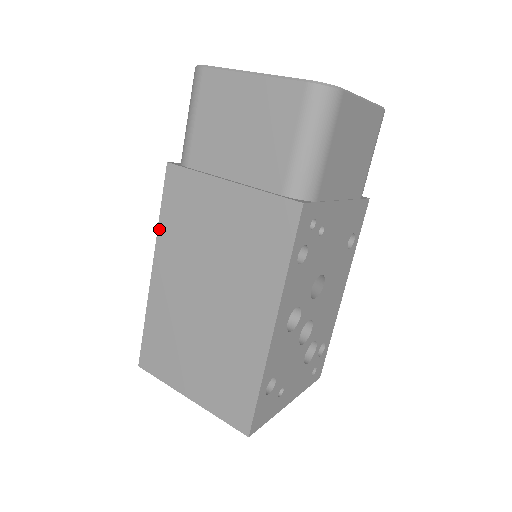
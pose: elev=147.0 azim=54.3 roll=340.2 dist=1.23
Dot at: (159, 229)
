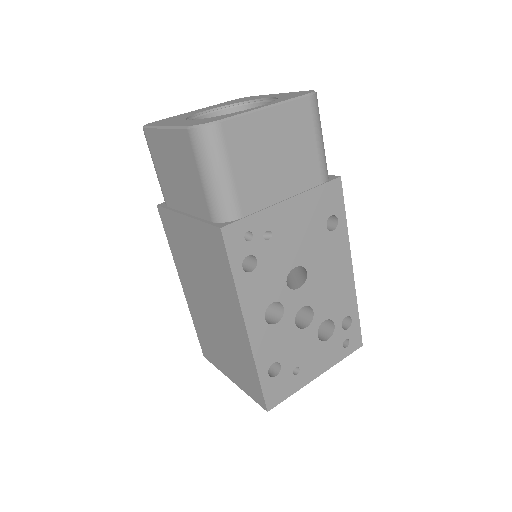
Dot at: (173, 255)
